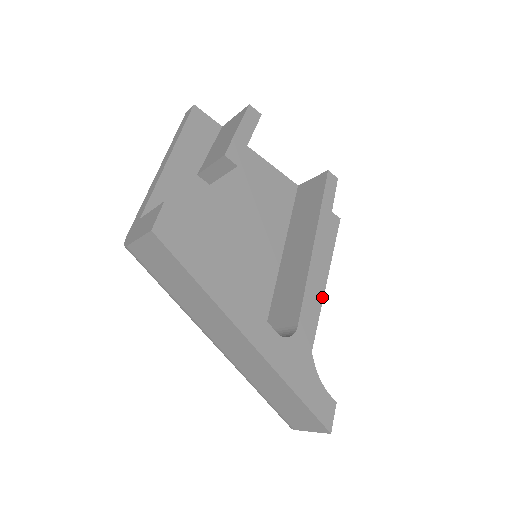
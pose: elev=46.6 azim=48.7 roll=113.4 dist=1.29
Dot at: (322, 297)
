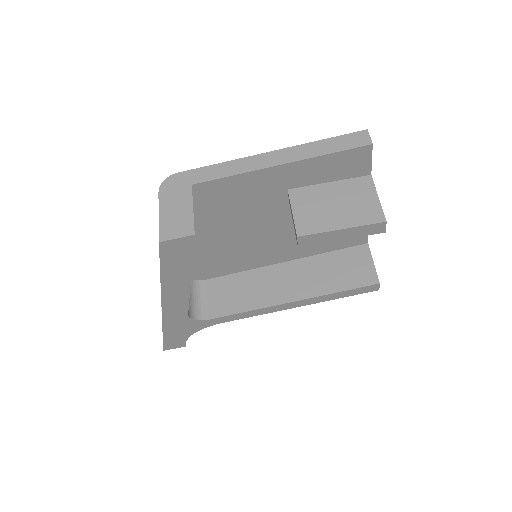
Dot at: occluded
